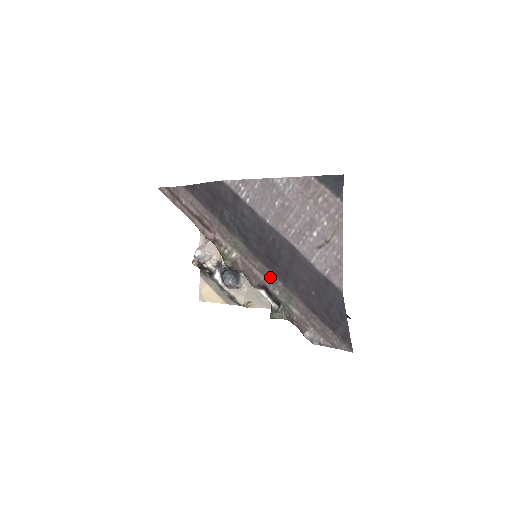
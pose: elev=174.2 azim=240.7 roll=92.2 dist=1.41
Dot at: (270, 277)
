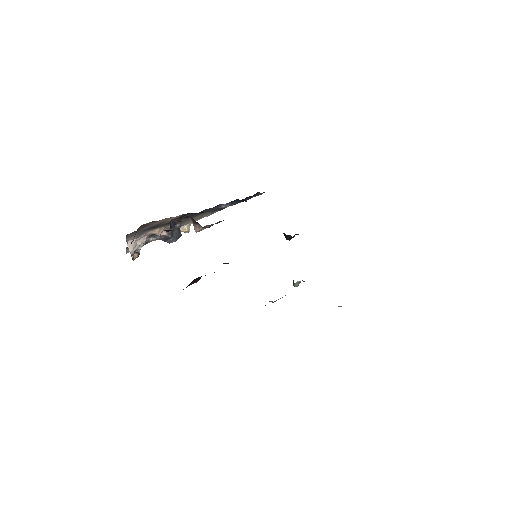
Dot at: occluded
